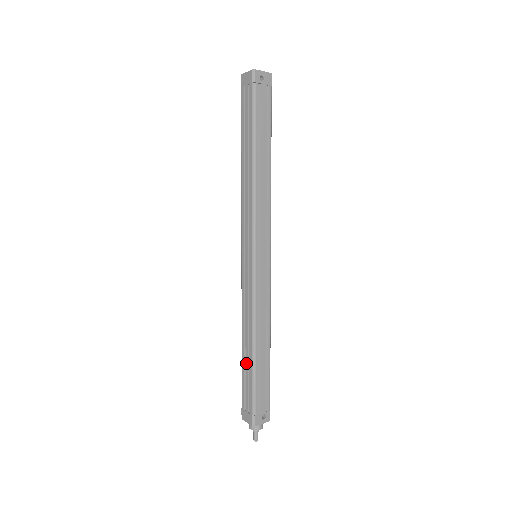
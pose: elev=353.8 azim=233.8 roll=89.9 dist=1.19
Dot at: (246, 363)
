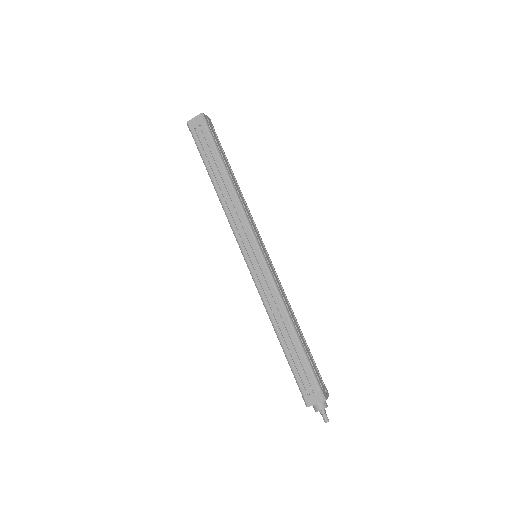
Dot at: (291, 349)
